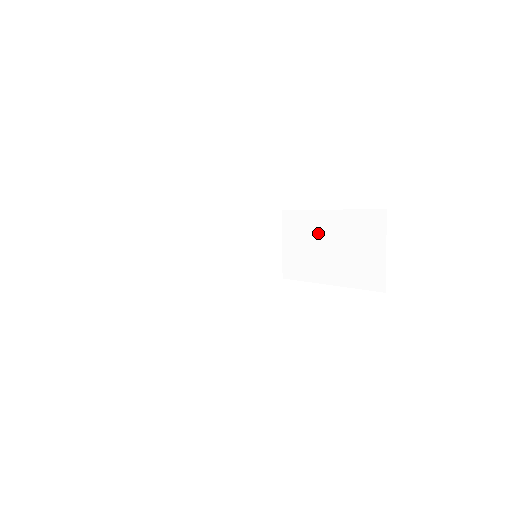
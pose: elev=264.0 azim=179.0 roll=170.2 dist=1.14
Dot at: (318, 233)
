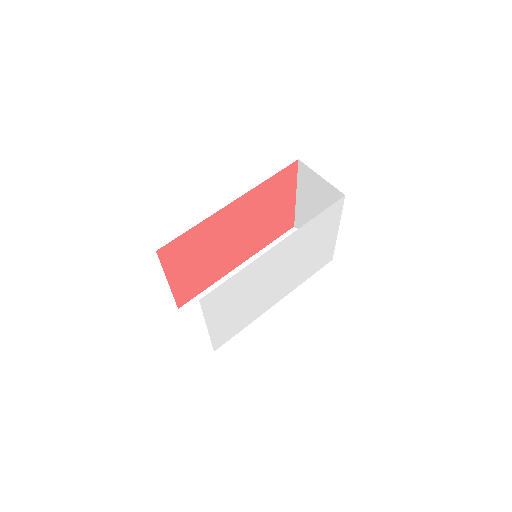
Dot at: (308, 213)
